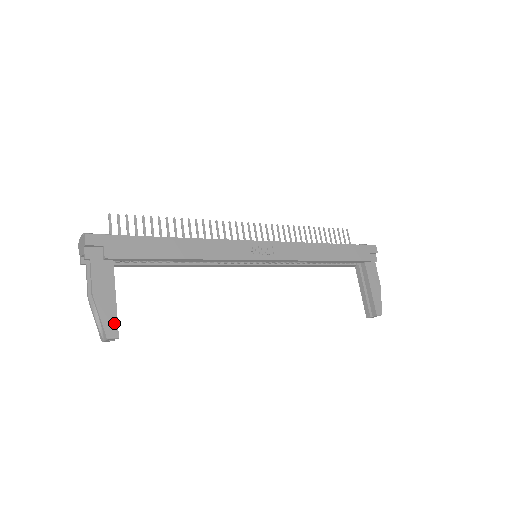
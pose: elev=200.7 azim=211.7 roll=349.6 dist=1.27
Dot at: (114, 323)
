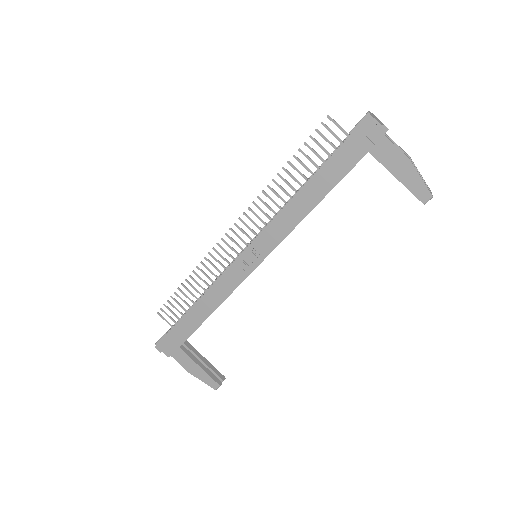
Dot at: (211, 380)
